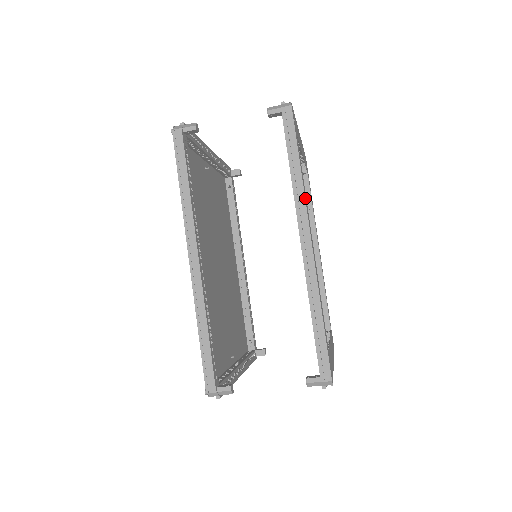
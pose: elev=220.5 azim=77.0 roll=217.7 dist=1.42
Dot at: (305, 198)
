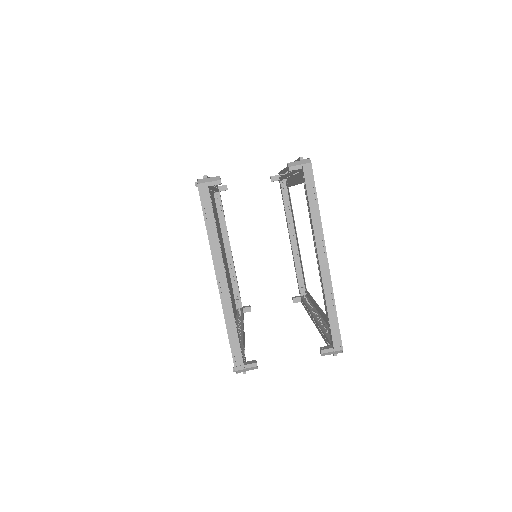
Dot at: occluded
